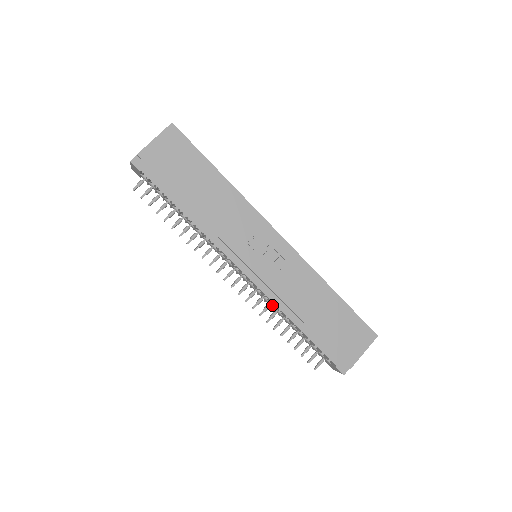
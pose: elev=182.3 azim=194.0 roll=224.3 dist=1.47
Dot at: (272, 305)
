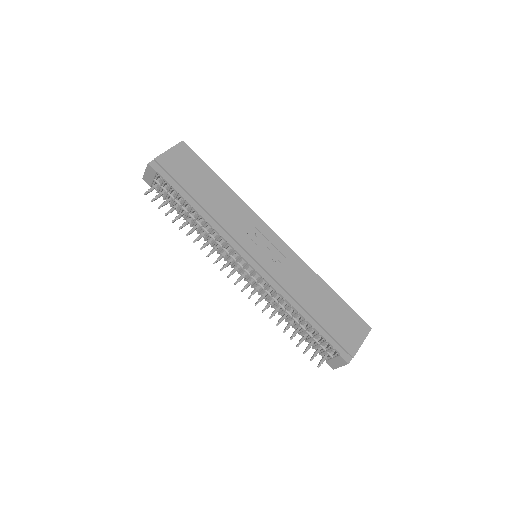
Dot at: (274, 299)
